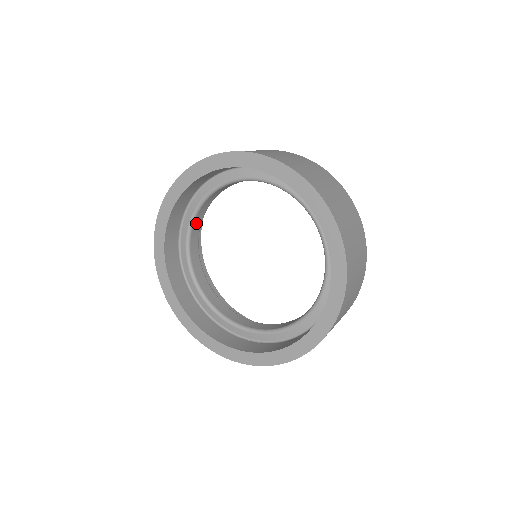
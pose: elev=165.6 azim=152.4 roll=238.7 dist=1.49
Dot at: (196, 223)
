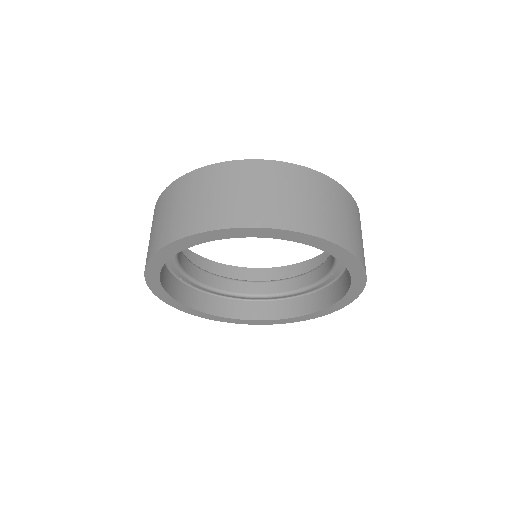
Dot at: (196, 275)
